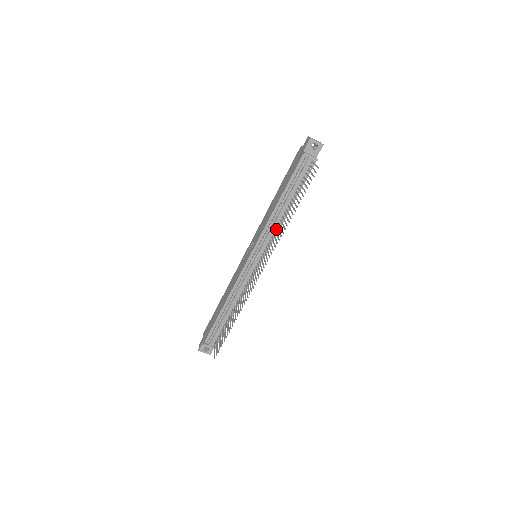
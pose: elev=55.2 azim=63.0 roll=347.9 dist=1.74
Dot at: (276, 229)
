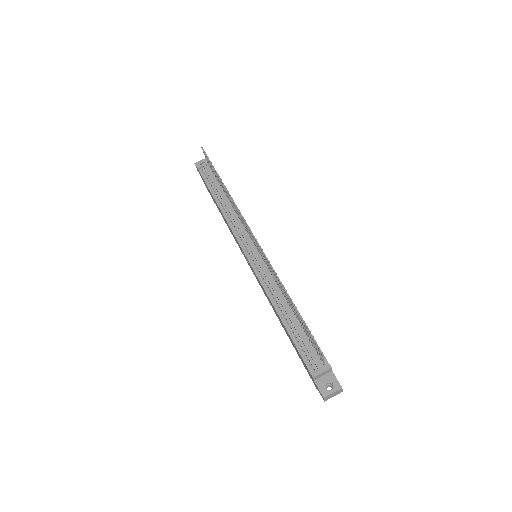
Dot at: occluded
